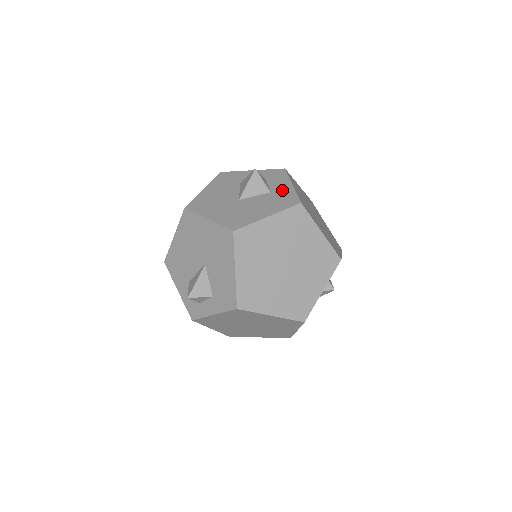
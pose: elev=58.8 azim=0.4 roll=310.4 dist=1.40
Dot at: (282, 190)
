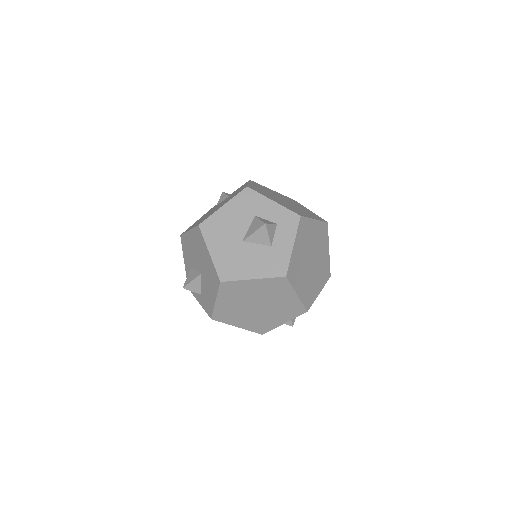
Dot at: (281, 249)
